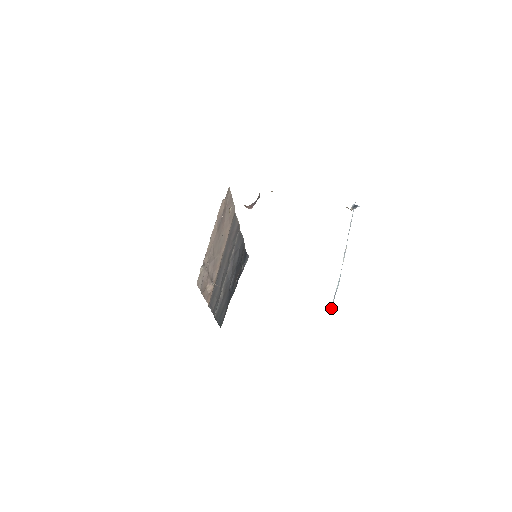
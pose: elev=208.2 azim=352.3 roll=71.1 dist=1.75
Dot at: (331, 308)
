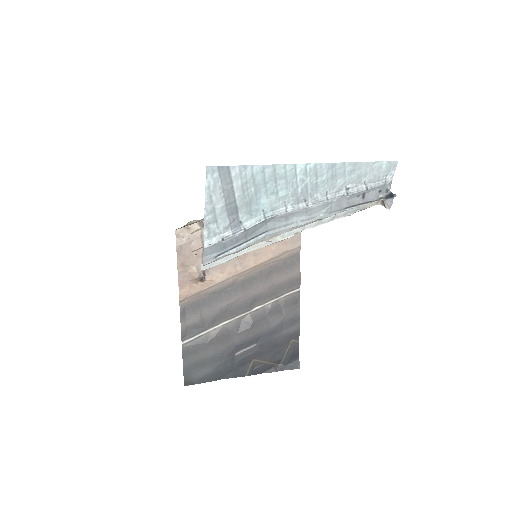
Dot at: (216, 241)
